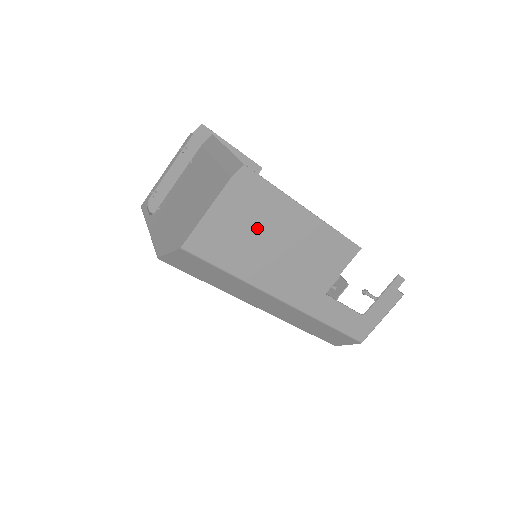
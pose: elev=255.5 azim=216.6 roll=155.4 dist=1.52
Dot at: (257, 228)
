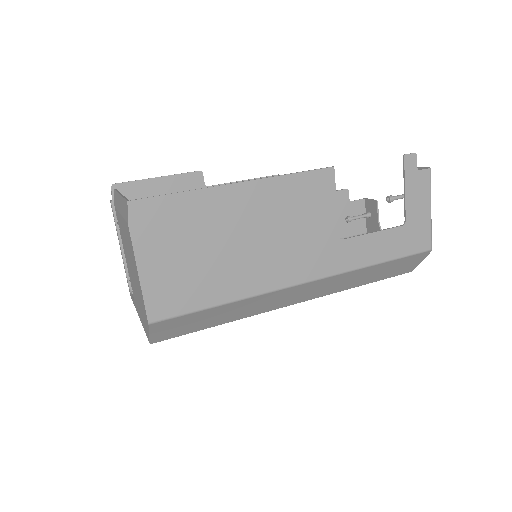
Dot at: (204, 244)
